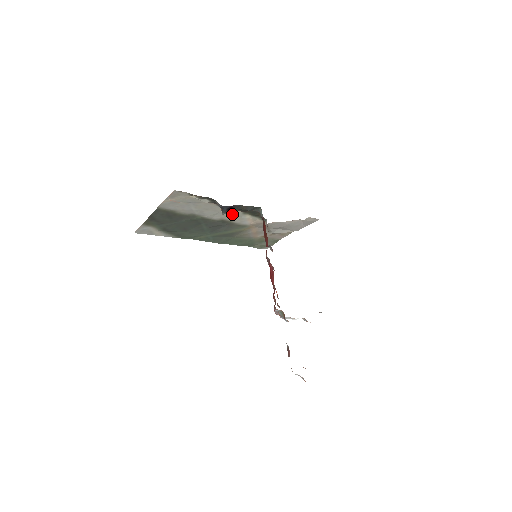
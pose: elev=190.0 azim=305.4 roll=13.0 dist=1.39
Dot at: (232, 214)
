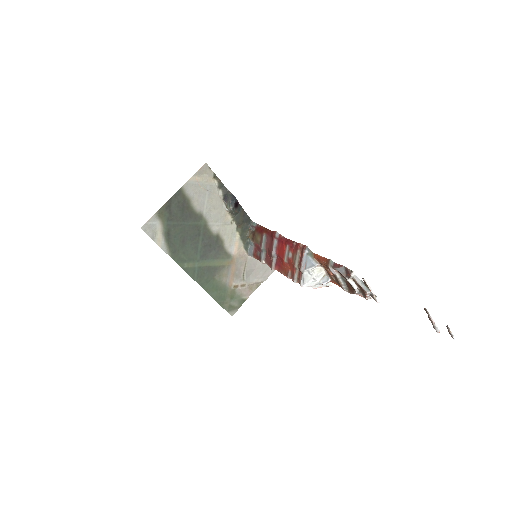
Dot at: (228, 227)
